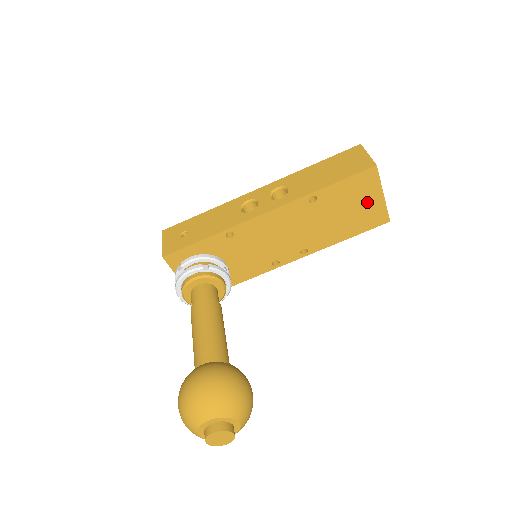
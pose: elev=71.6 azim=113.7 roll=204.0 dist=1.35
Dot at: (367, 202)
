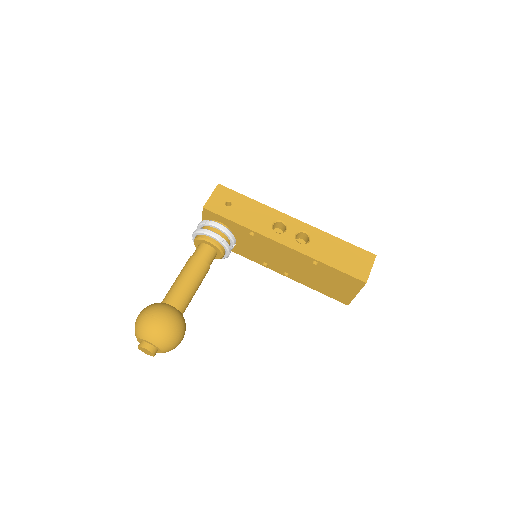
Dot at: (344, 289)
